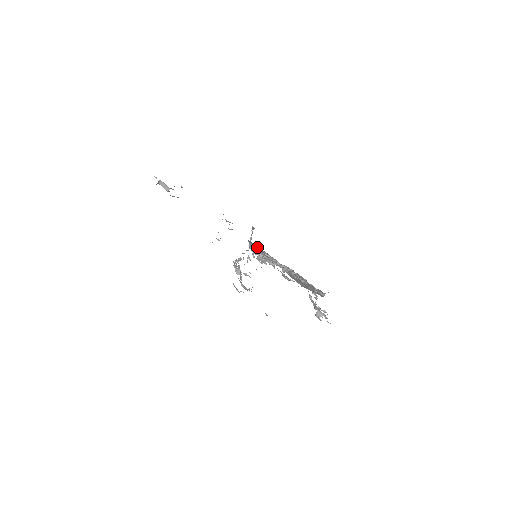
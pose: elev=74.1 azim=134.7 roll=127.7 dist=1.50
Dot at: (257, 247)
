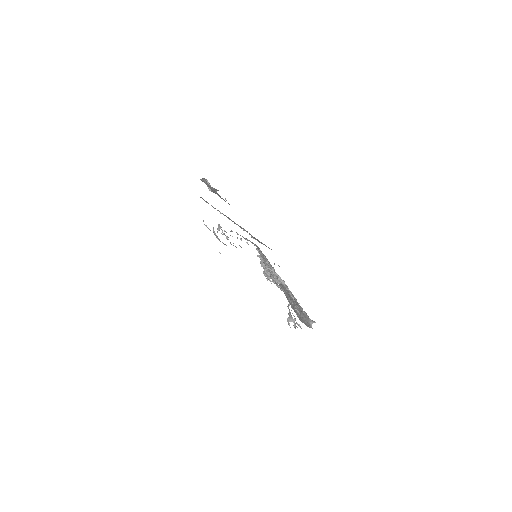
Dot at: occluded
